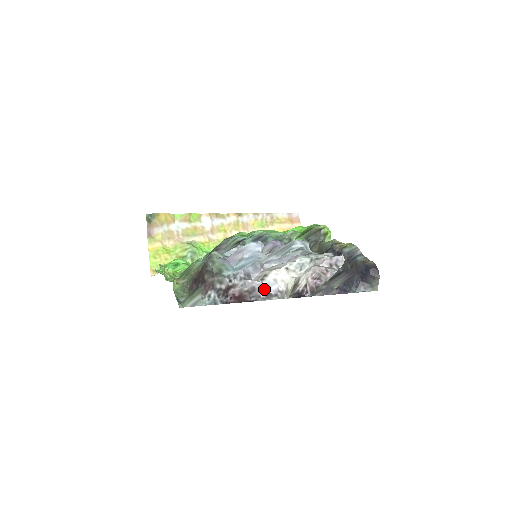
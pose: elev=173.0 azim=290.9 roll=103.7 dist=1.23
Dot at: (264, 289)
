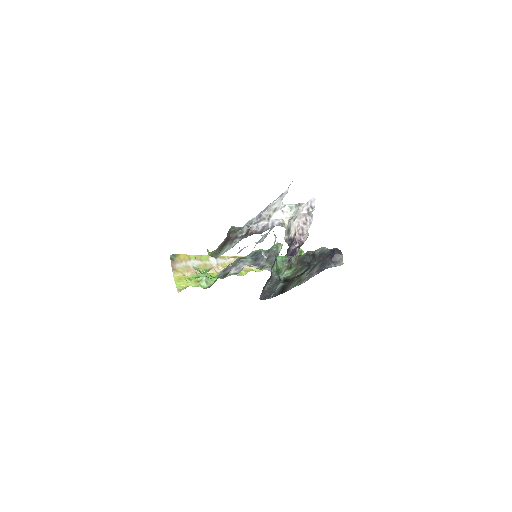
Dot at: (270, 224)
